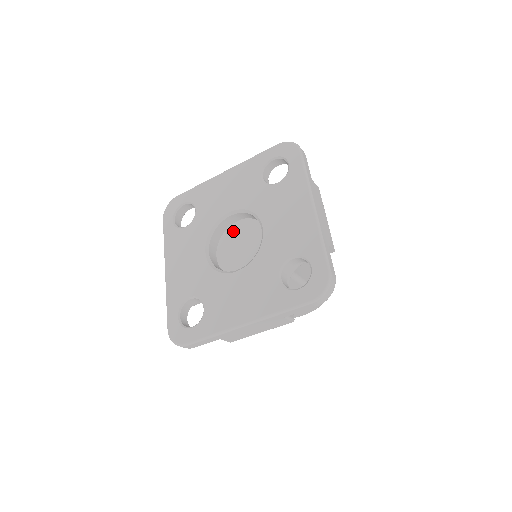
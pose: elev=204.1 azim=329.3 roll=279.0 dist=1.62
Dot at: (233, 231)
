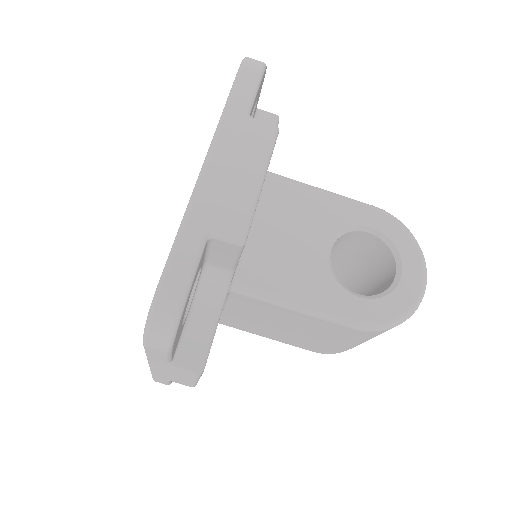
Dot at: occluded
